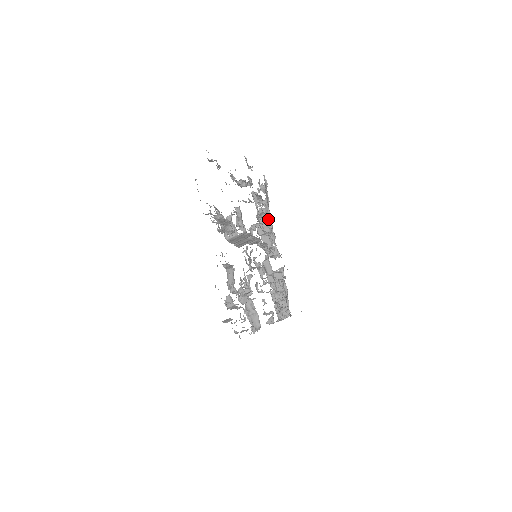
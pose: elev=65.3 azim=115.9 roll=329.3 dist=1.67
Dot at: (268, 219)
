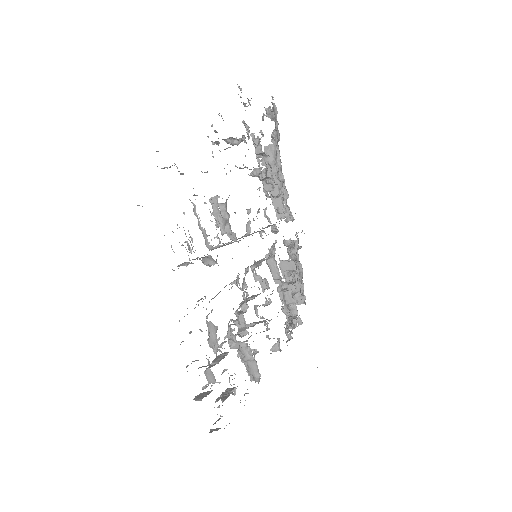
Dot at: (278, 167)
